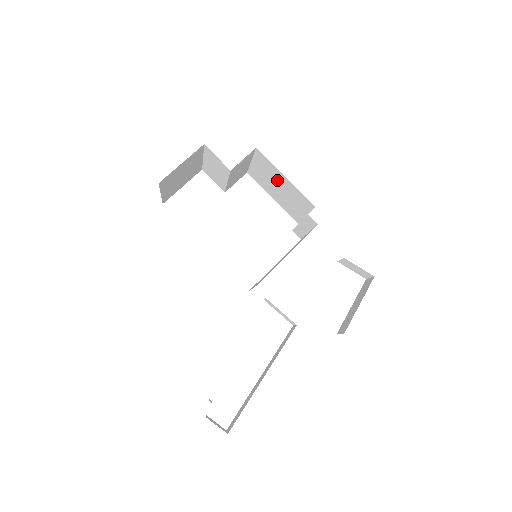
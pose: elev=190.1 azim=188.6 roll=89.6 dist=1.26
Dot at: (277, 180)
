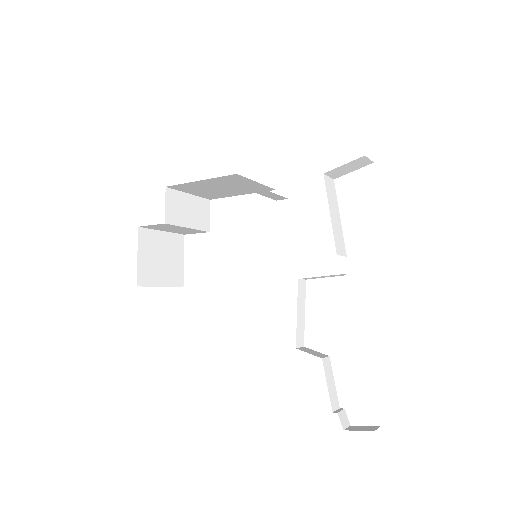
Dot at: (208, 186)
